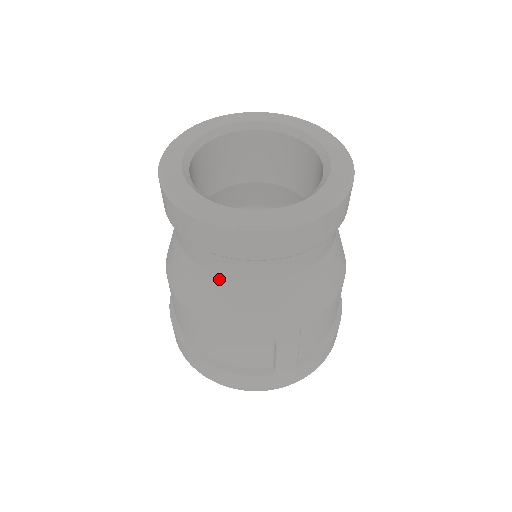
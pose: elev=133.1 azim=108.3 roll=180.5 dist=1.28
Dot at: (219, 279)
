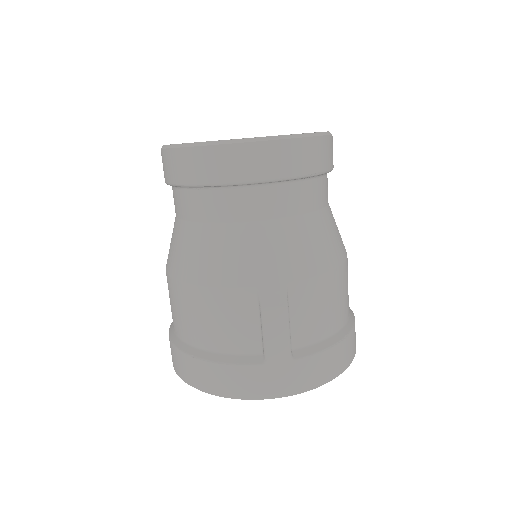
Dot at: (202, 226)
